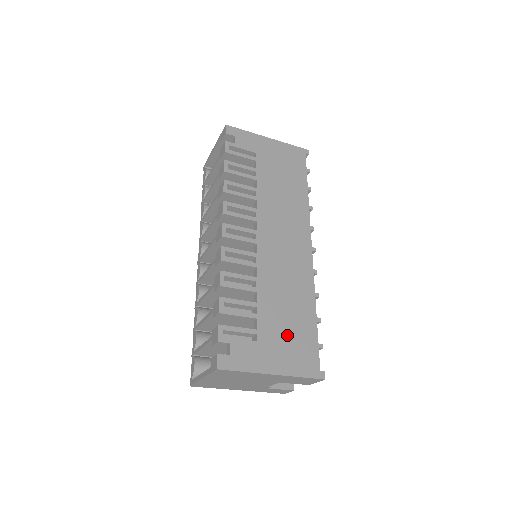
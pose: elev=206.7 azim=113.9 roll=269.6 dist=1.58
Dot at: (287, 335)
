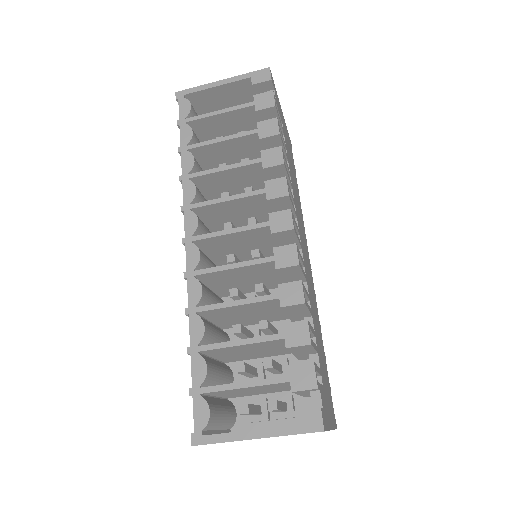
Dot at: (325, 375)
